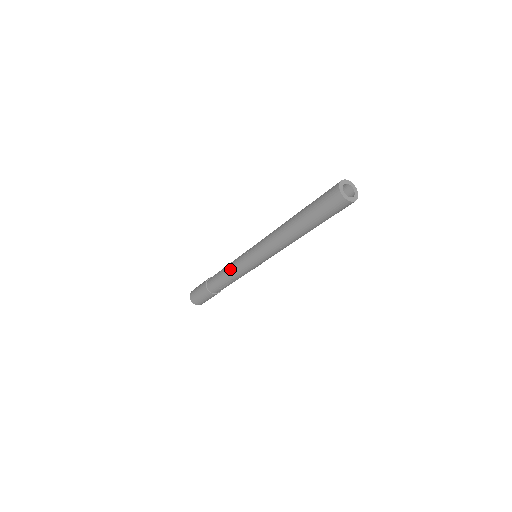
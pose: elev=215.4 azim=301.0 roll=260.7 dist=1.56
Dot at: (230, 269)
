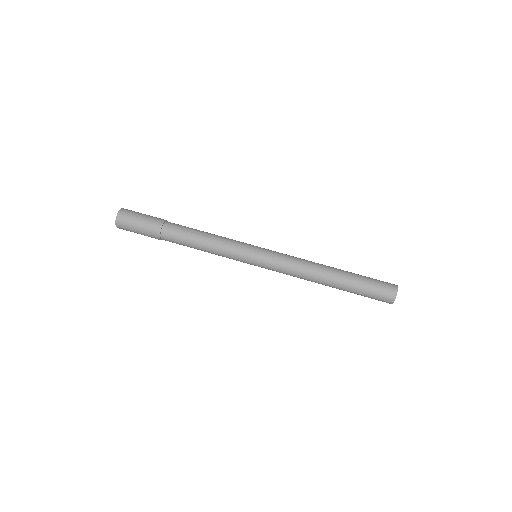
Dot at: (218, 247)
